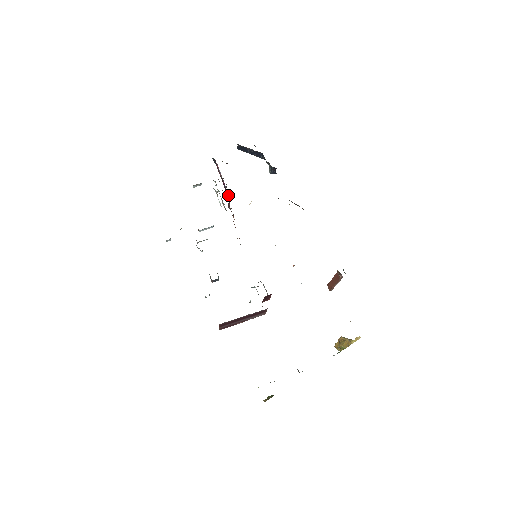
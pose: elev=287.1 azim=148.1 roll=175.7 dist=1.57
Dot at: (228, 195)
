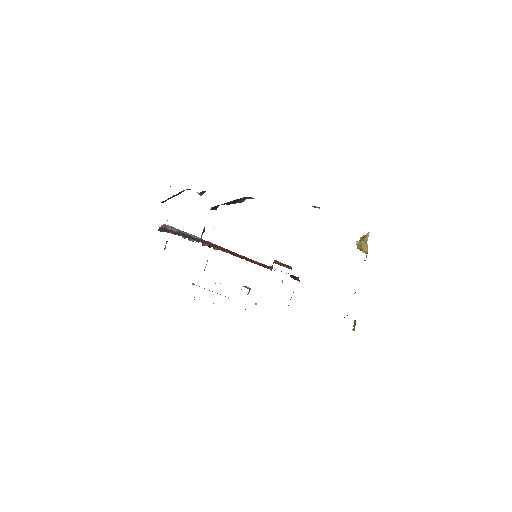
Dot at: (195, 239)
